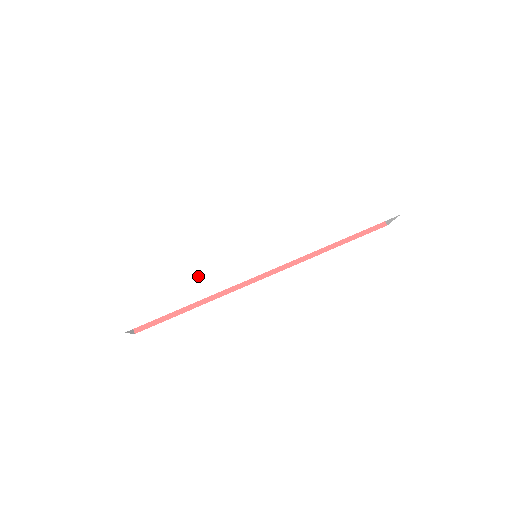
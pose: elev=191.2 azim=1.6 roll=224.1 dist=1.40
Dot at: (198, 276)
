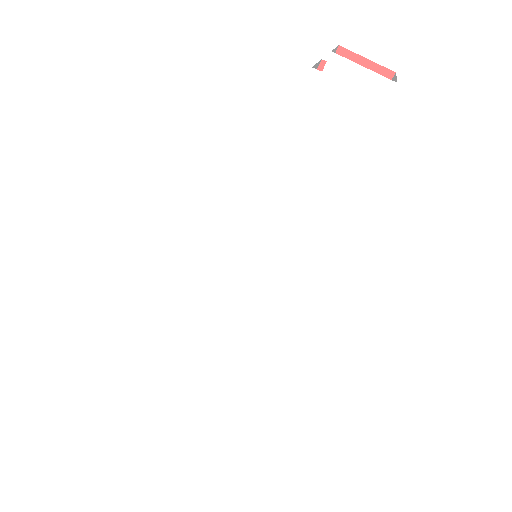
Dot at: (217, 328)
